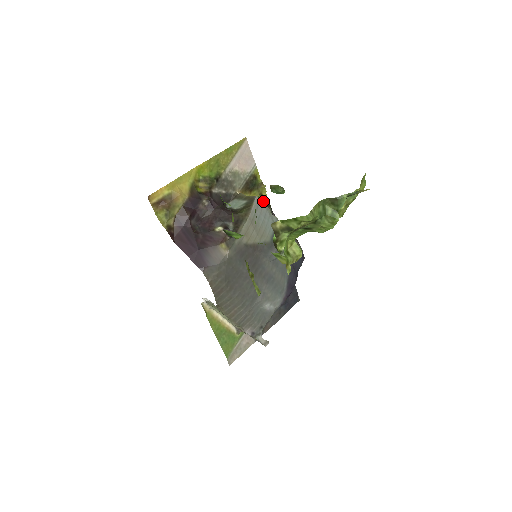
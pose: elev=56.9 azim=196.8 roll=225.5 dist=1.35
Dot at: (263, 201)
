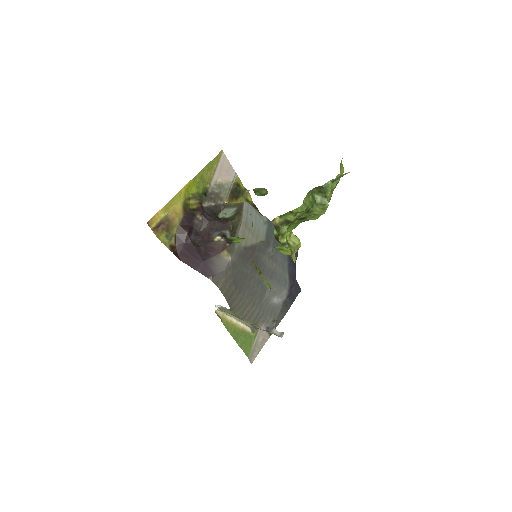
Dot at: occluded
